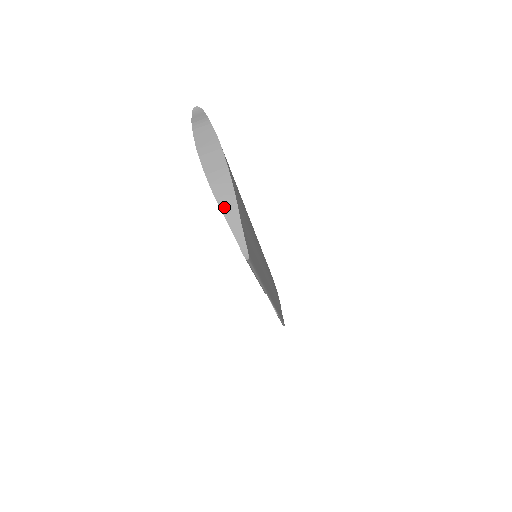
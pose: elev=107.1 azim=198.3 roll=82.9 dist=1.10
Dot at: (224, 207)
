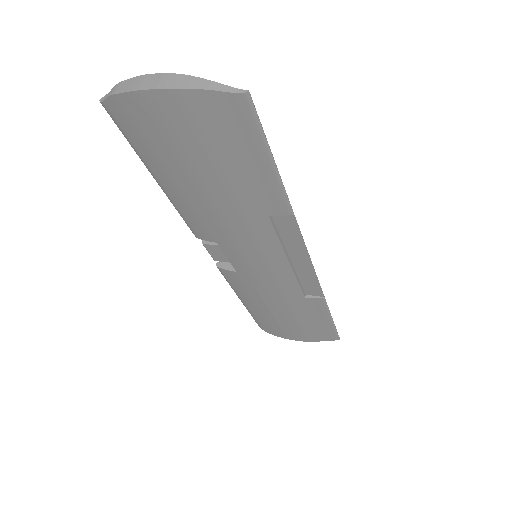
Dot at: (192, 86)
